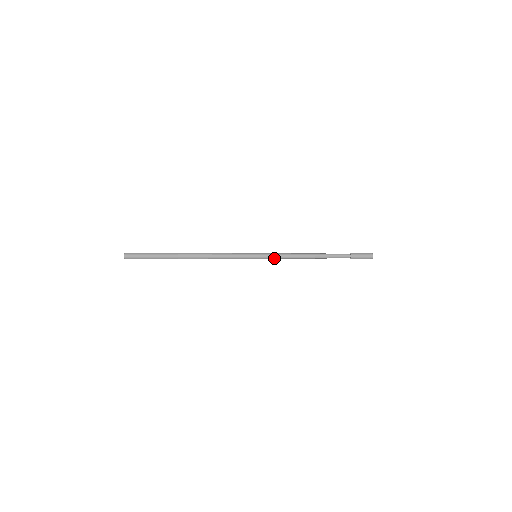
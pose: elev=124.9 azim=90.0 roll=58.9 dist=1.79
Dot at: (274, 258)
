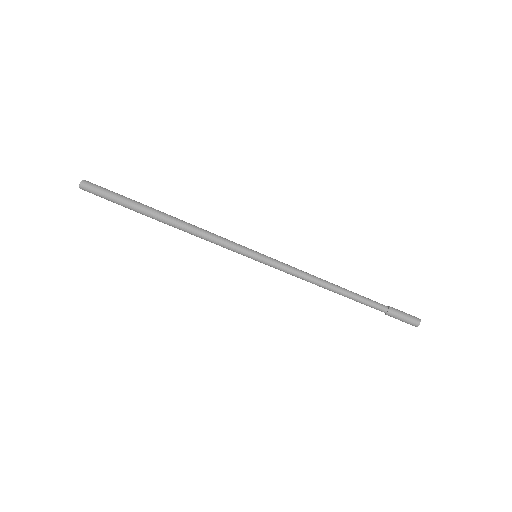
Dot at: (279, 269)
